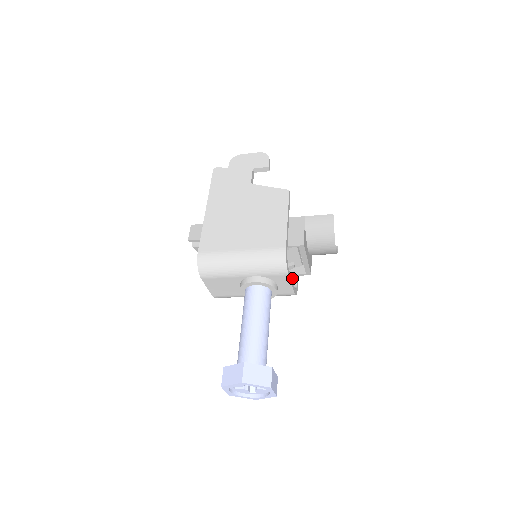
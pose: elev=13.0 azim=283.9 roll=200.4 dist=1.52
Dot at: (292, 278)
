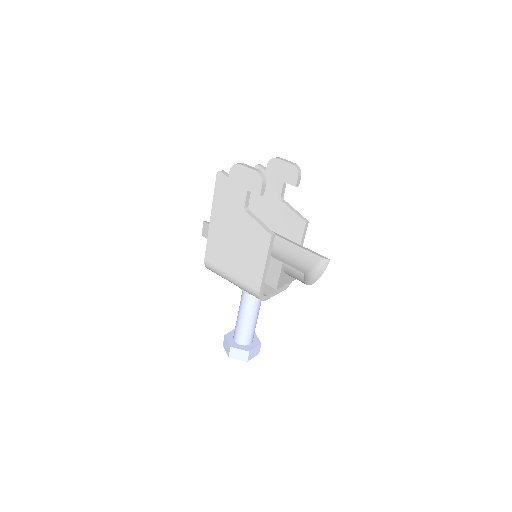
Dot at: occluded
